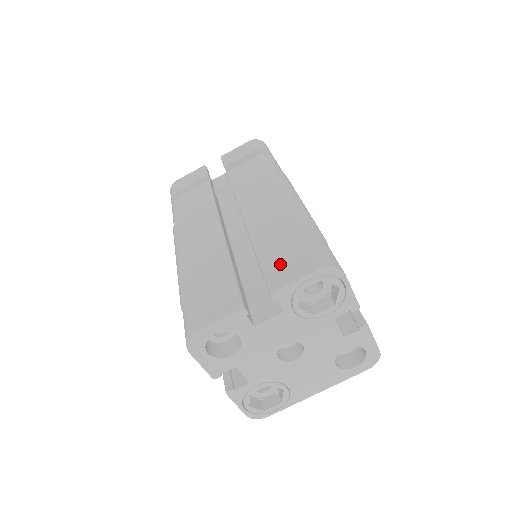
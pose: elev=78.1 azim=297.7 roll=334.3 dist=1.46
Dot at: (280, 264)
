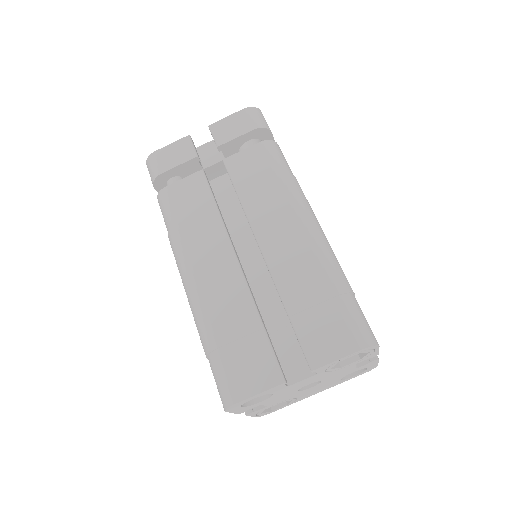
Dot at: (317, 332)
